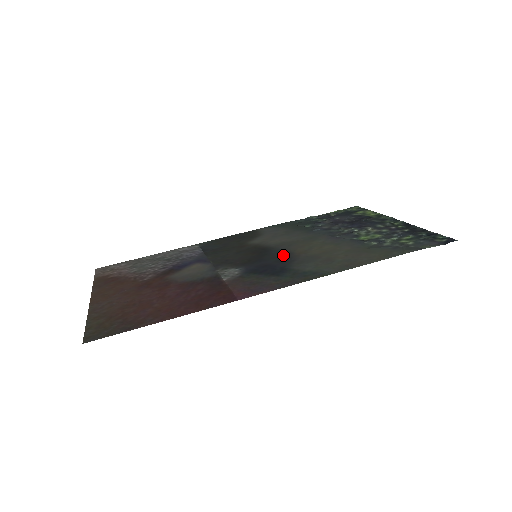
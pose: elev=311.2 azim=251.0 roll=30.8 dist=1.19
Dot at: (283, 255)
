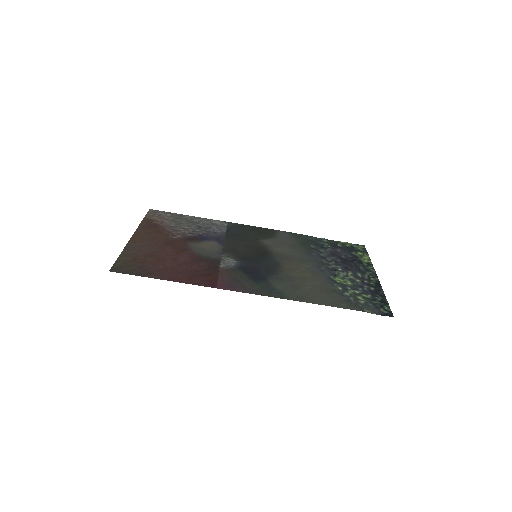
Dot at: (273, 265)
